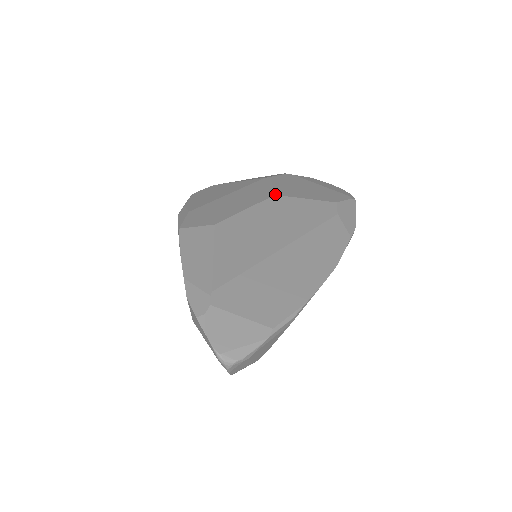
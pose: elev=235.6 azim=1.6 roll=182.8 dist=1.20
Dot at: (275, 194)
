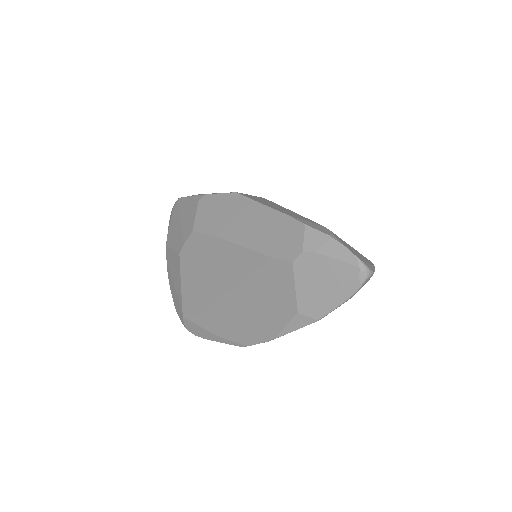
Dot at: occluded
